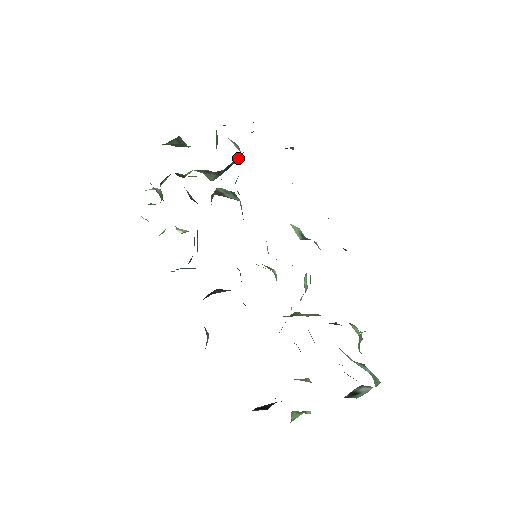
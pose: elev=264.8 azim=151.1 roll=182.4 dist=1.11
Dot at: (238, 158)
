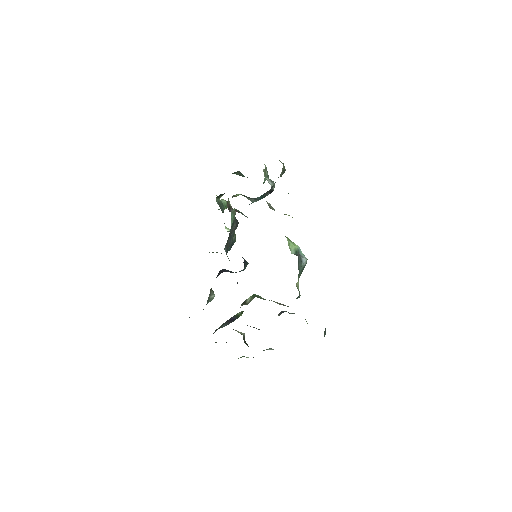
Dot at: (271, 192)
